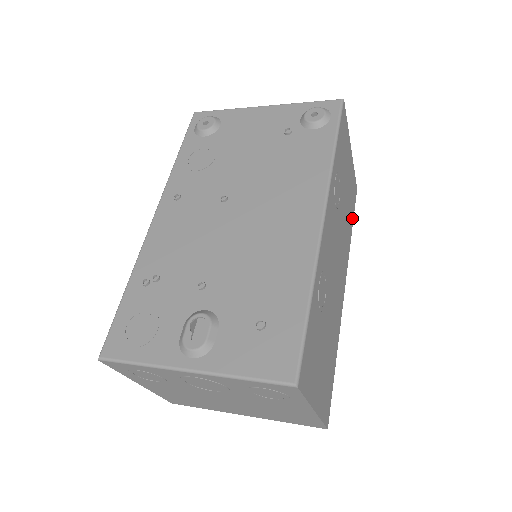
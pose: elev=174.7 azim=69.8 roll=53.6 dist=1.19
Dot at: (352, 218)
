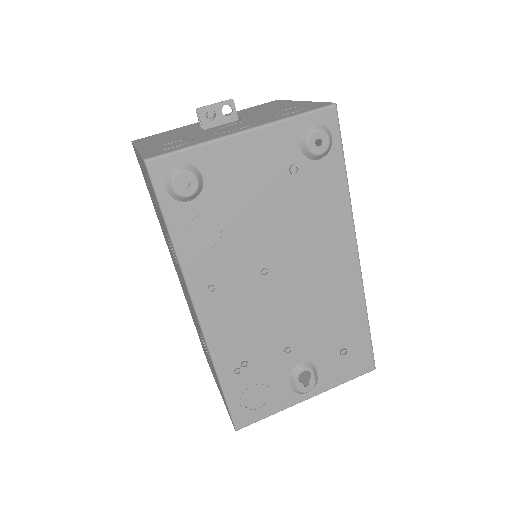
Dot at: occluded
